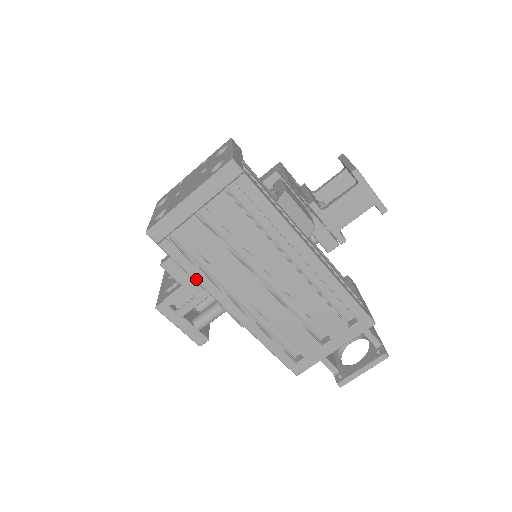
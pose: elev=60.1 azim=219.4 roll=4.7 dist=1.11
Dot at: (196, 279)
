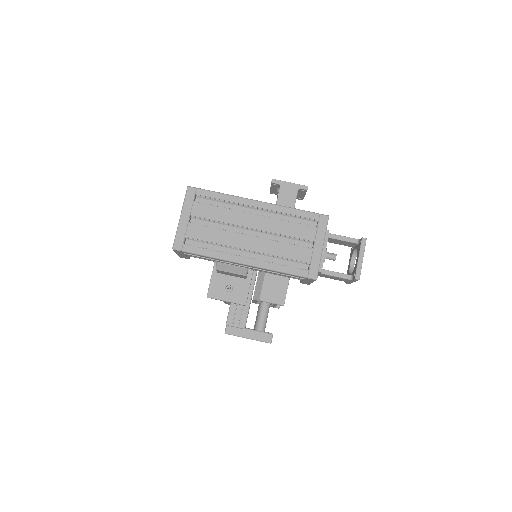
Dot at: (213, 256)
